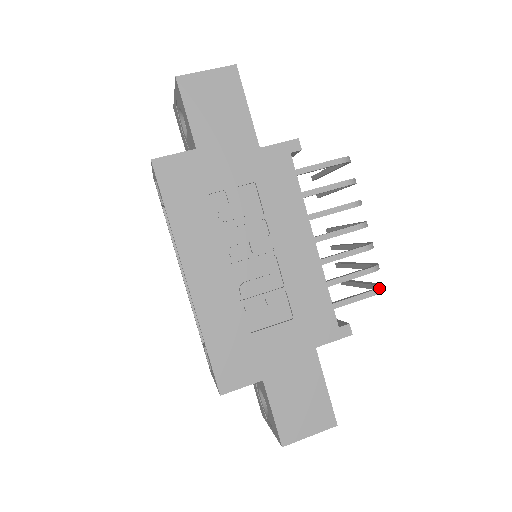
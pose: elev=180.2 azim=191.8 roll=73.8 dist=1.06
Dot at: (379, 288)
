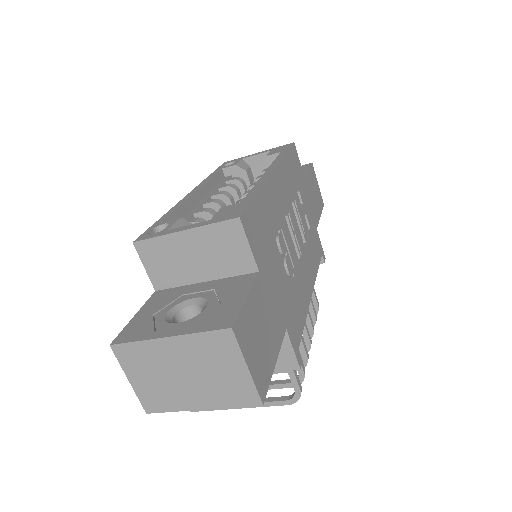
Dot at: occluded
